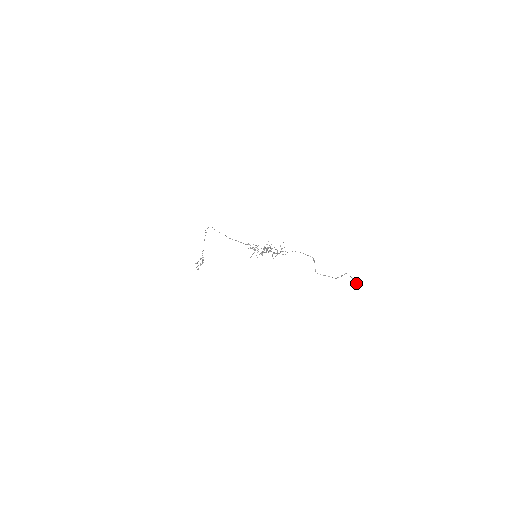
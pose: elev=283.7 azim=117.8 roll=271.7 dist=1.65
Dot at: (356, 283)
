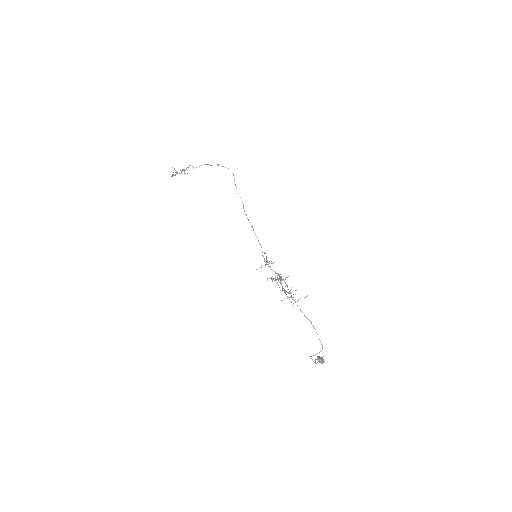
Dot at: (319, 362)
